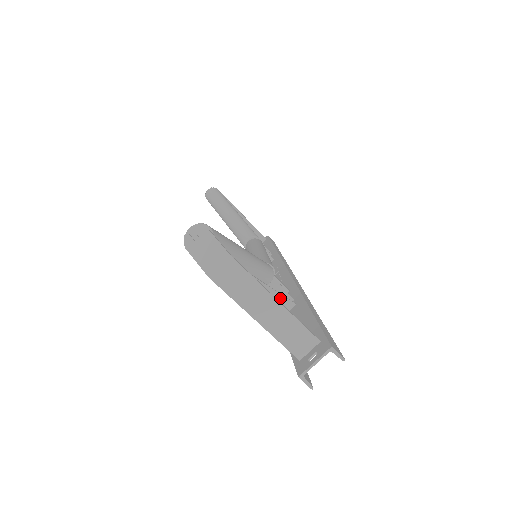
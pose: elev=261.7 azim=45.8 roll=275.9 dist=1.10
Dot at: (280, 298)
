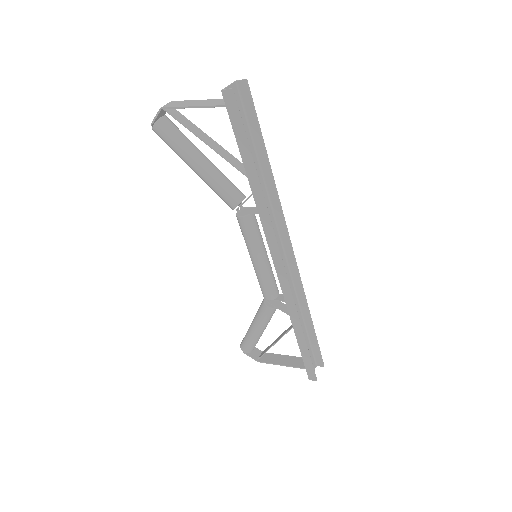
Dot at: (235, 160)
